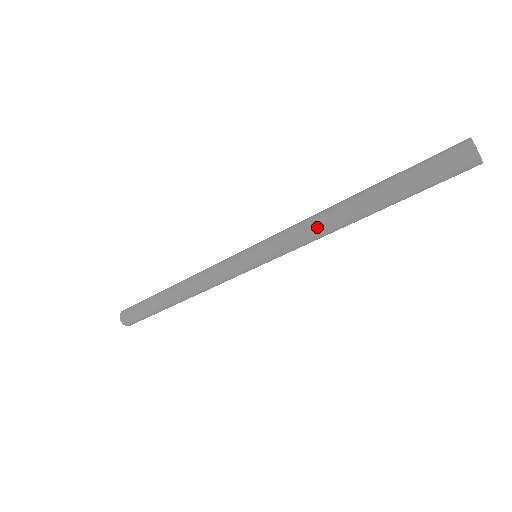
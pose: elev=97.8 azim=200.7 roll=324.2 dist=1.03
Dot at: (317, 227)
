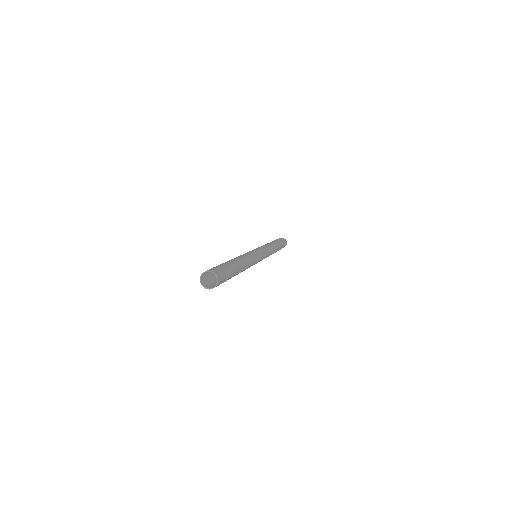
Dot at: (268, 244)
